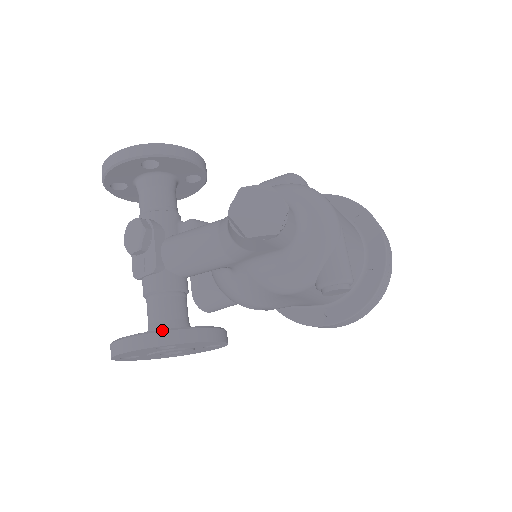
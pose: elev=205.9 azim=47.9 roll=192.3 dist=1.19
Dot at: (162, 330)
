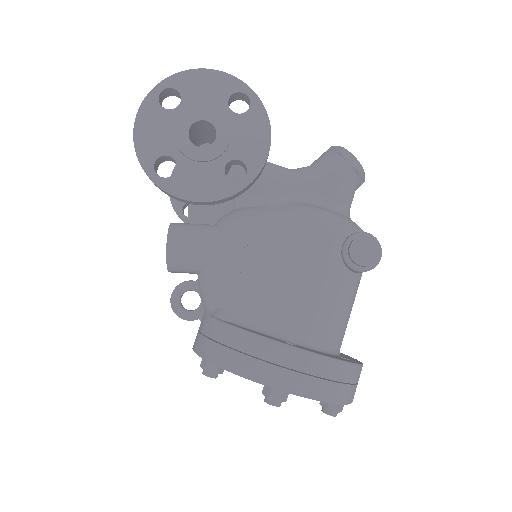
Dot at: occluded
